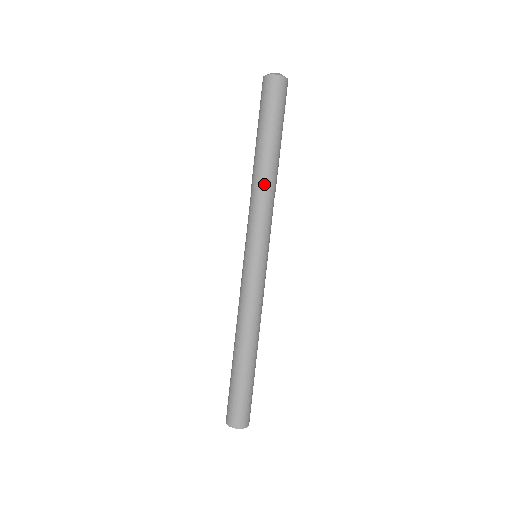
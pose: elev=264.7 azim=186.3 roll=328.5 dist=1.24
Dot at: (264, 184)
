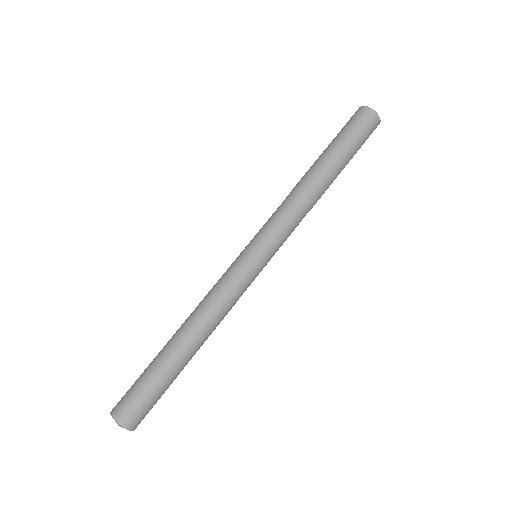
Dot at: (313, 199)
